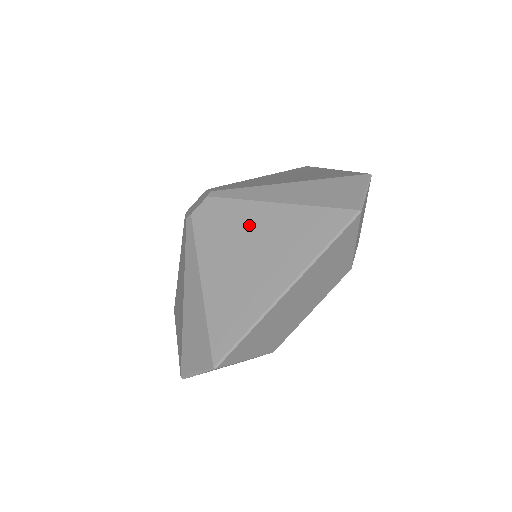
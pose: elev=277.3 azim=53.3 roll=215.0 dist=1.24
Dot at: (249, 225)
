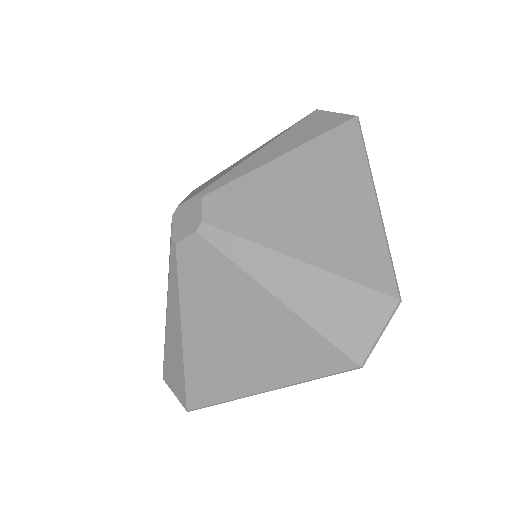
Dot at: (238, 302)
